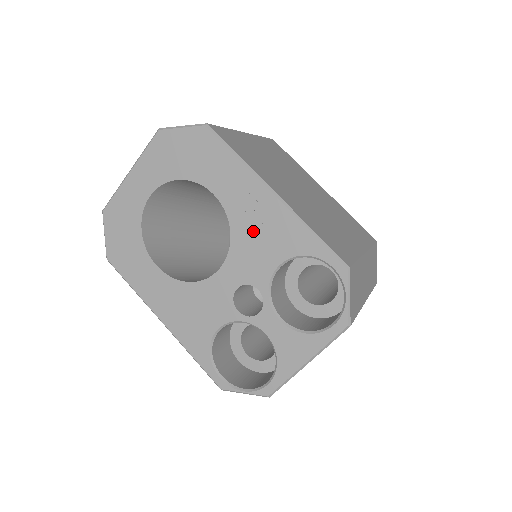
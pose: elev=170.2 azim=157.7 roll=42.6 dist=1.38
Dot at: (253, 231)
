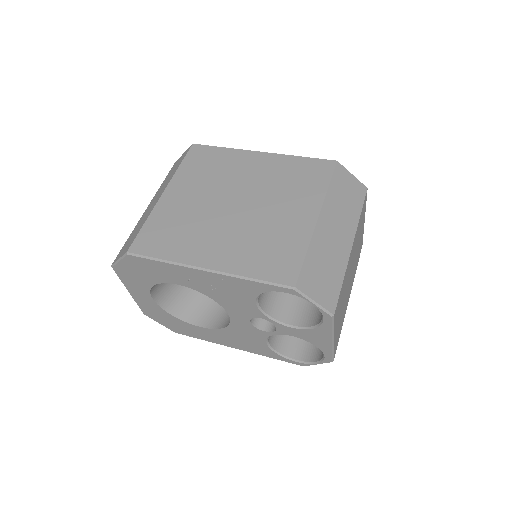
Dot at: (220, 293)
